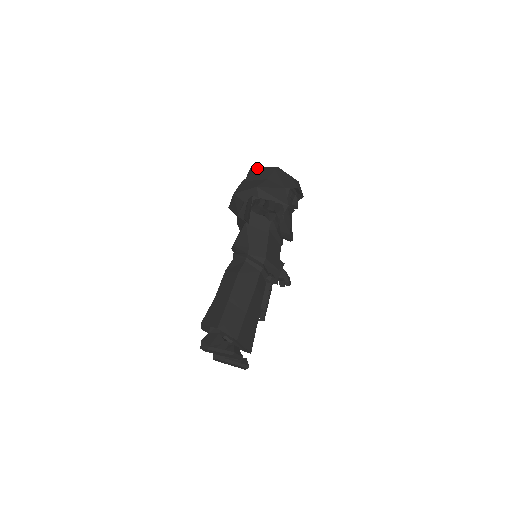
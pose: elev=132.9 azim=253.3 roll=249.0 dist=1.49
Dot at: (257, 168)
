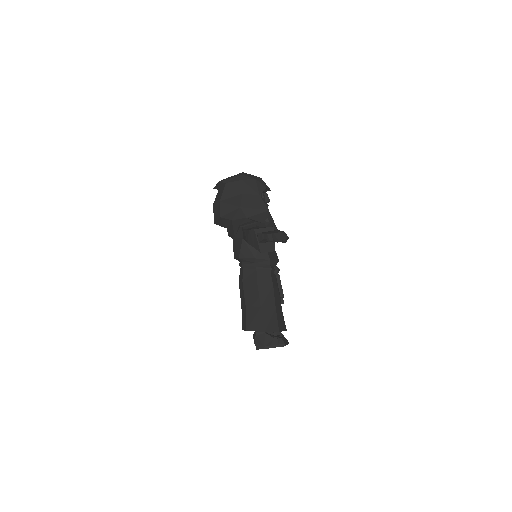
Dot at: (225, 183)
